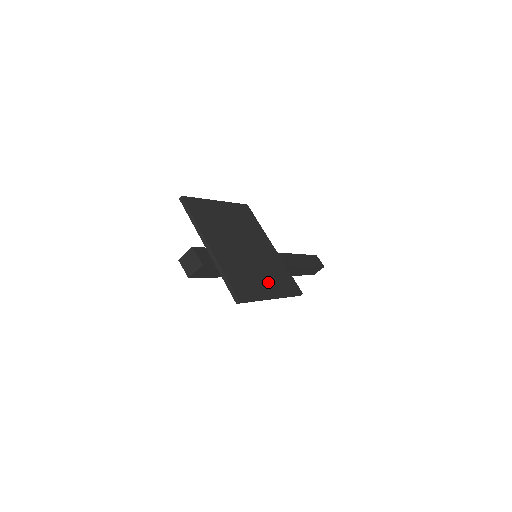
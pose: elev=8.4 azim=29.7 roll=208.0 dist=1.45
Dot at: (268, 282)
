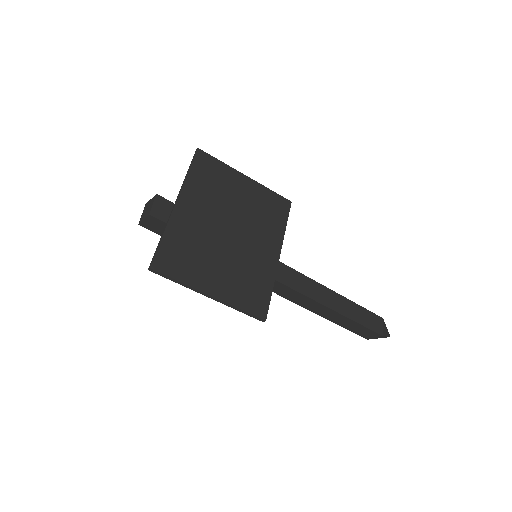
Dot at: (222, 279)
